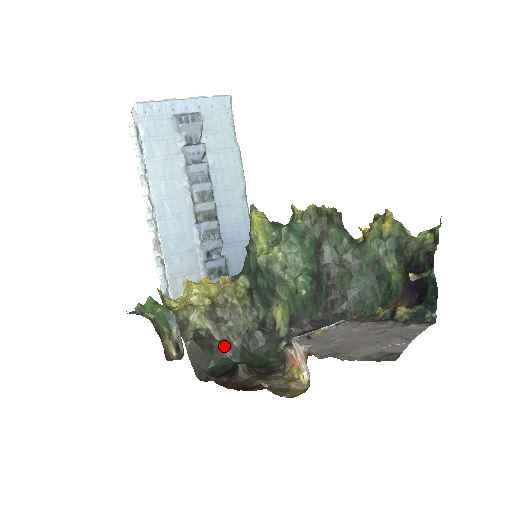
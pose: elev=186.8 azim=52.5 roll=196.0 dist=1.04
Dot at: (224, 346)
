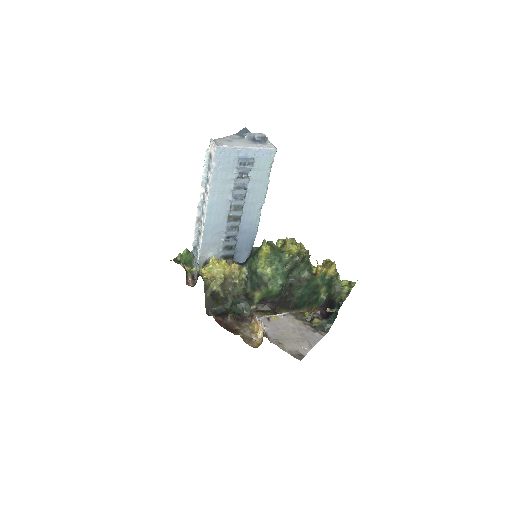
Dot at: (224, 299)
